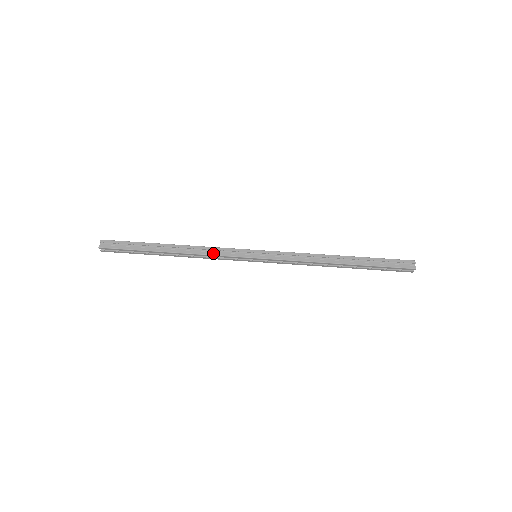
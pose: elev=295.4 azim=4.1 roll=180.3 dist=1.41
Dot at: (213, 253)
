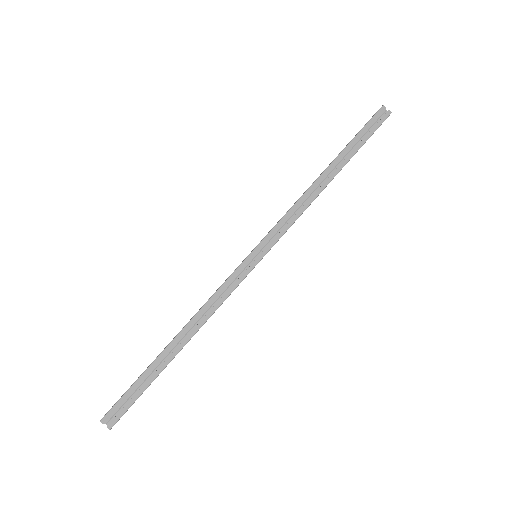
Dot at: (220, 301)
